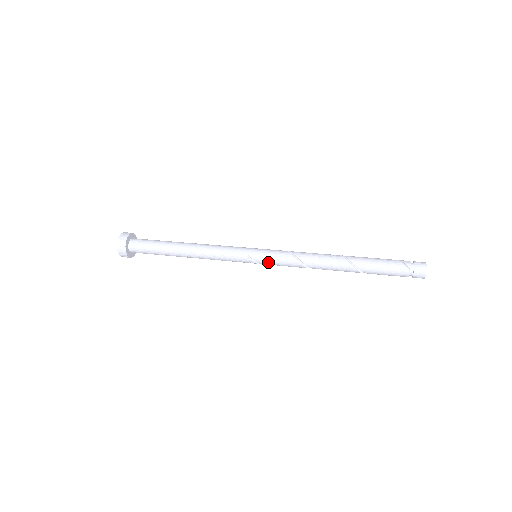
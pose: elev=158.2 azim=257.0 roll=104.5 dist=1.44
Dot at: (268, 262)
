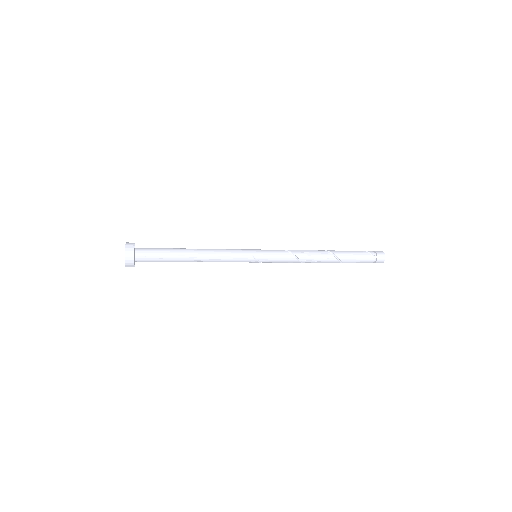
Dot at: (269, 259)
